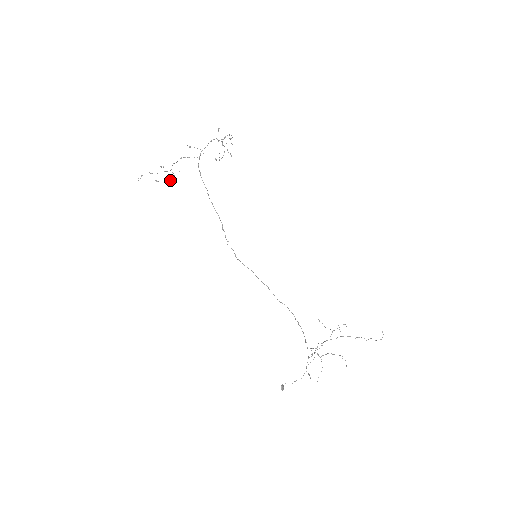
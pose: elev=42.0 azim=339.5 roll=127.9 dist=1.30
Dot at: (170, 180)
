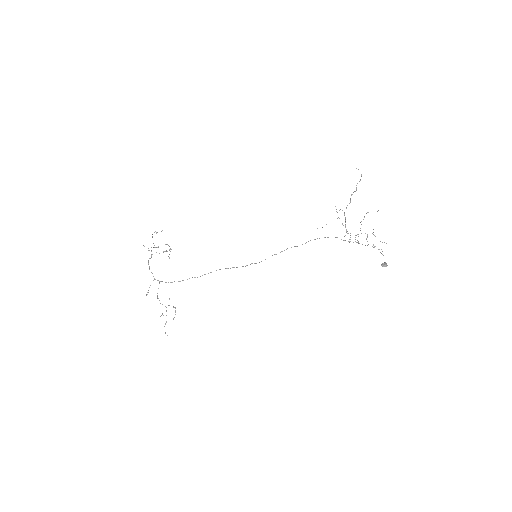
Dot at: (175, 308)
